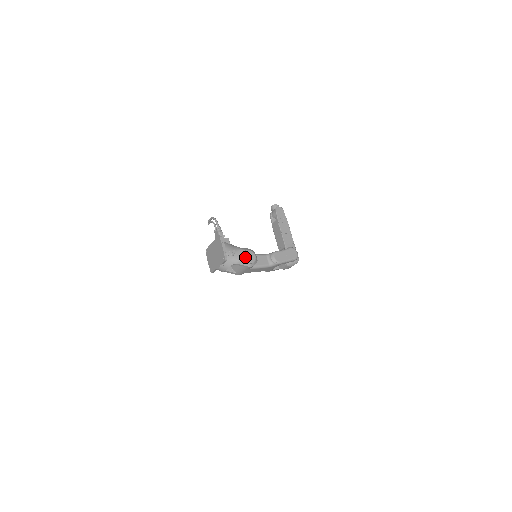
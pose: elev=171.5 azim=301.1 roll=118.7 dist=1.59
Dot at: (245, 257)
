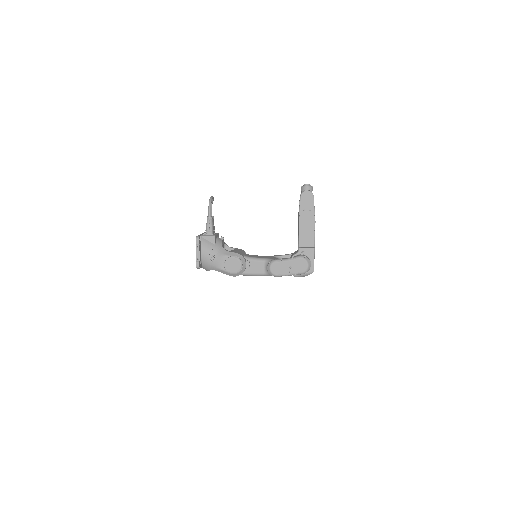
Dot at: (226, 265)
